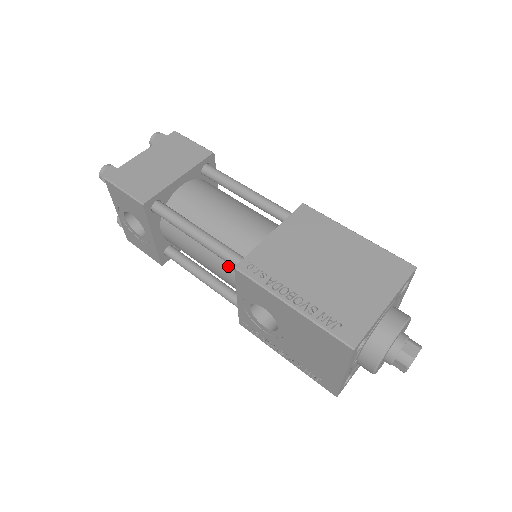
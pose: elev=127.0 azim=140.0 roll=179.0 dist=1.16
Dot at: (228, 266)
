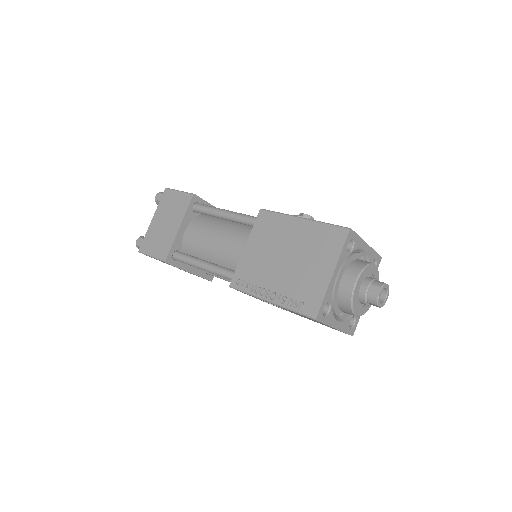
Dot at: occluded
